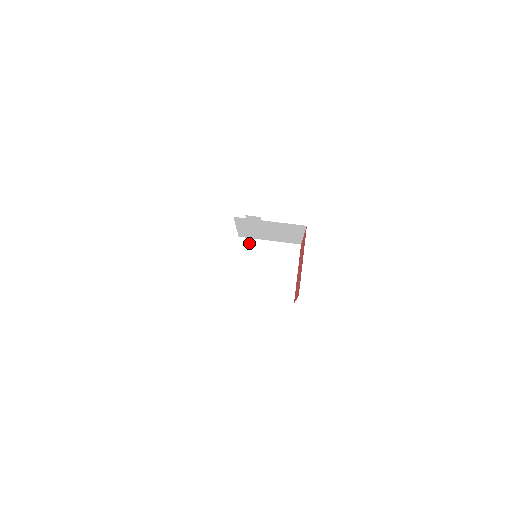
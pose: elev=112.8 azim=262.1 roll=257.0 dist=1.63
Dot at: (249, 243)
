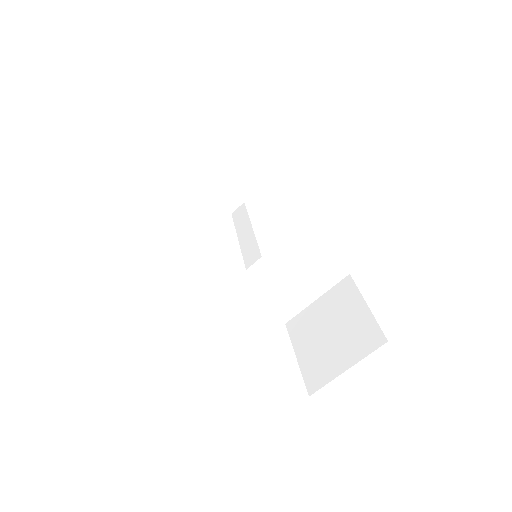
Dot at: (248, 278)
